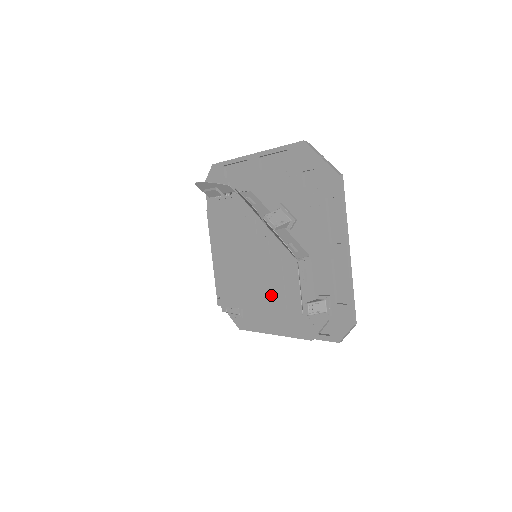
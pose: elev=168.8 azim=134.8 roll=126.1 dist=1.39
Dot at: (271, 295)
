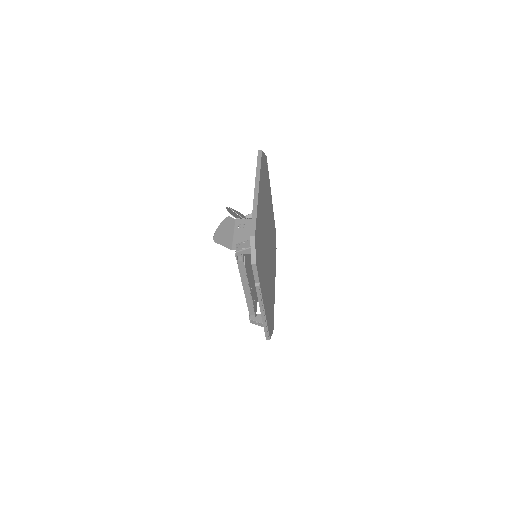
Dot at: occluded
